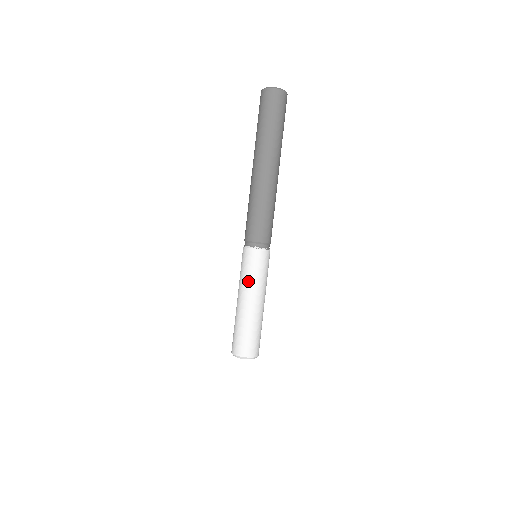
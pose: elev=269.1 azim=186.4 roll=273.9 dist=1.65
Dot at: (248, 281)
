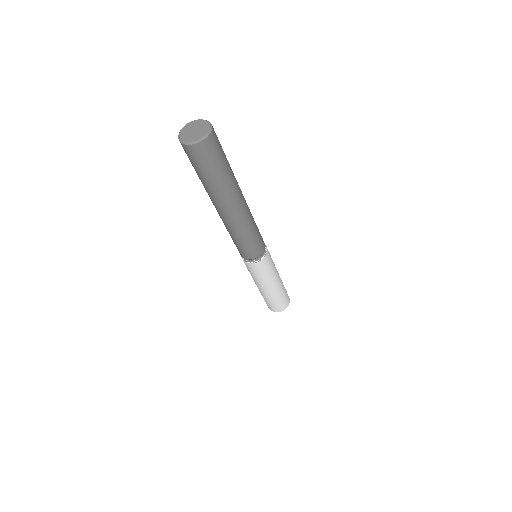
Dot at: (261, 280)
